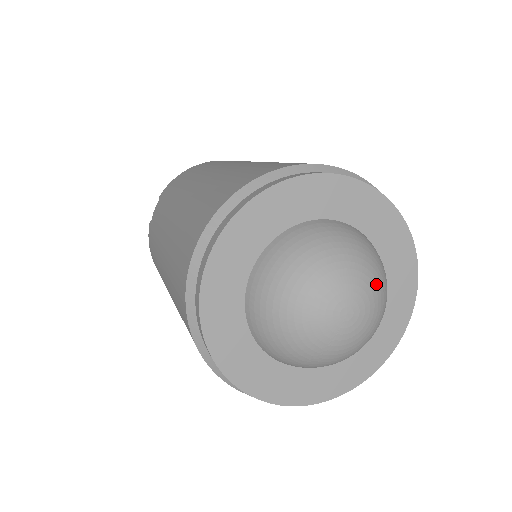
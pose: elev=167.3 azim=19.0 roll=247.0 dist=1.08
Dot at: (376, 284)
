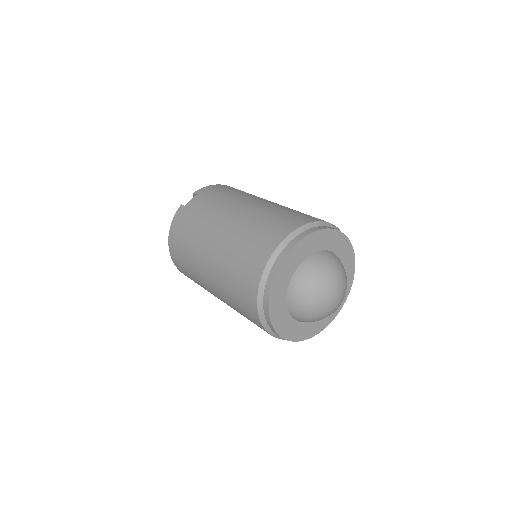
Dot at: occluded
